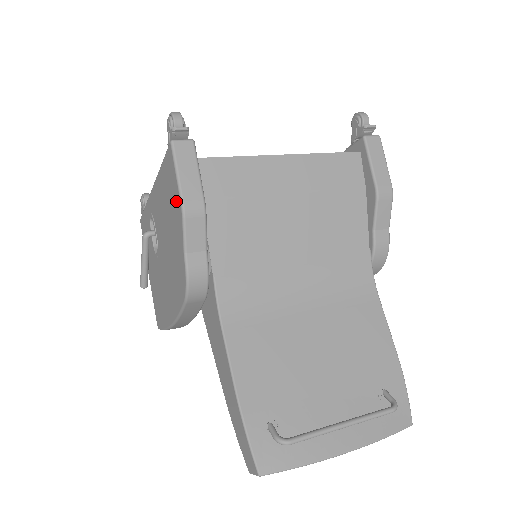
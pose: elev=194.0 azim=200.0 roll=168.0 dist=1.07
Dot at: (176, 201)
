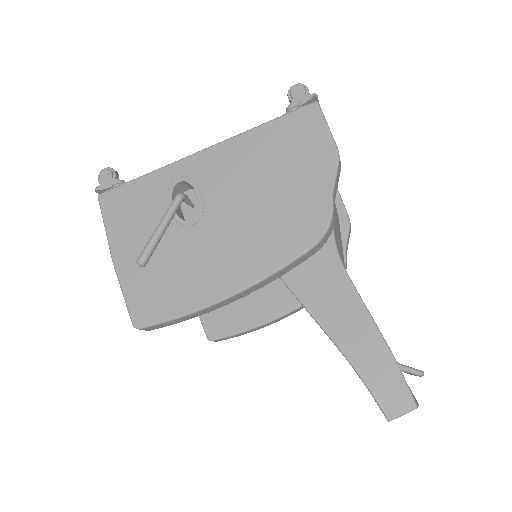
Dot at: (320, 149)
